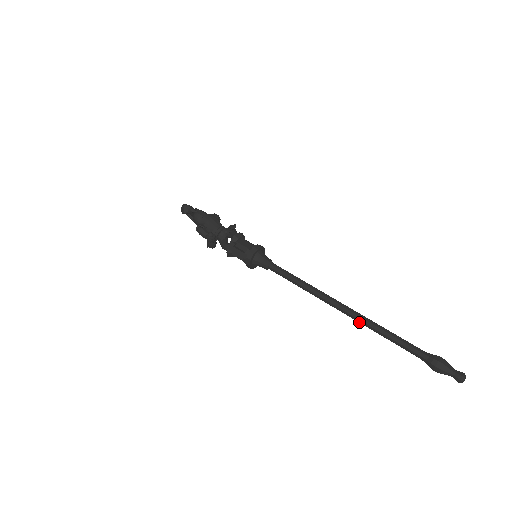
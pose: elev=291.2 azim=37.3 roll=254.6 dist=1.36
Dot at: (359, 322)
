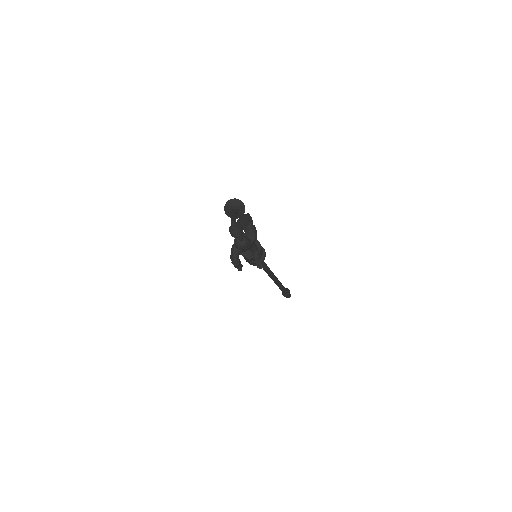
Dot at: (274, 282)
